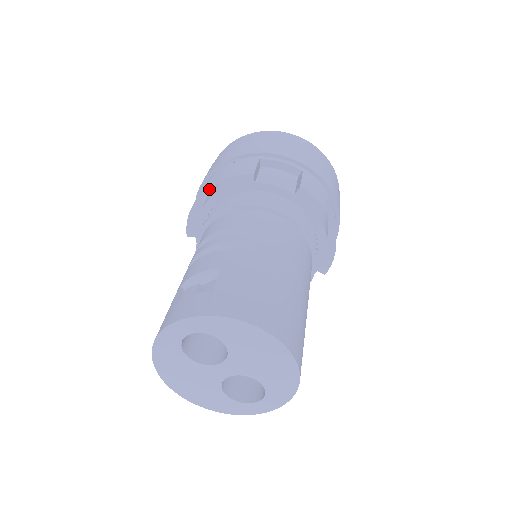
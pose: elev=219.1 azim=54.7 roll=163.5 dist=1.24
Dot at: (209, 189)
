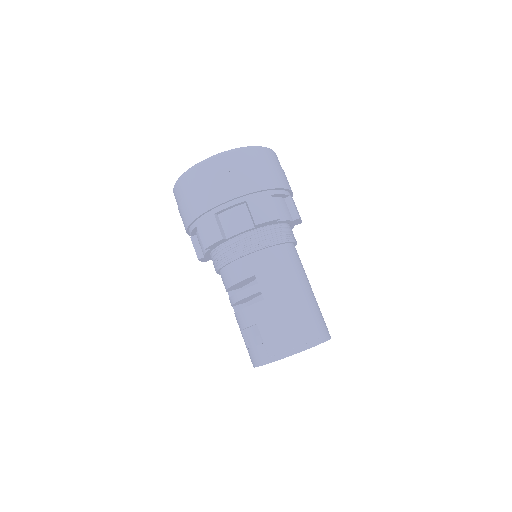
Dot at: (194, 234)
